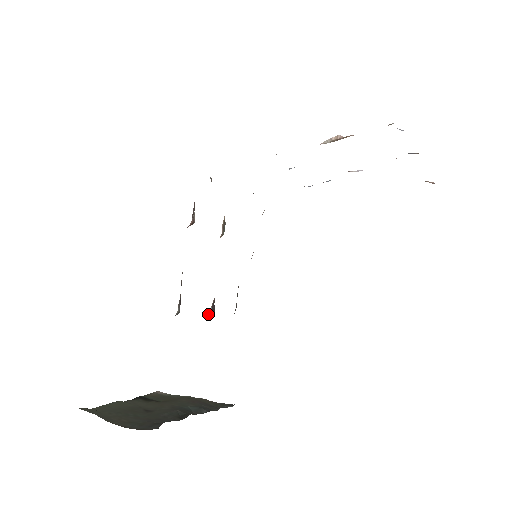
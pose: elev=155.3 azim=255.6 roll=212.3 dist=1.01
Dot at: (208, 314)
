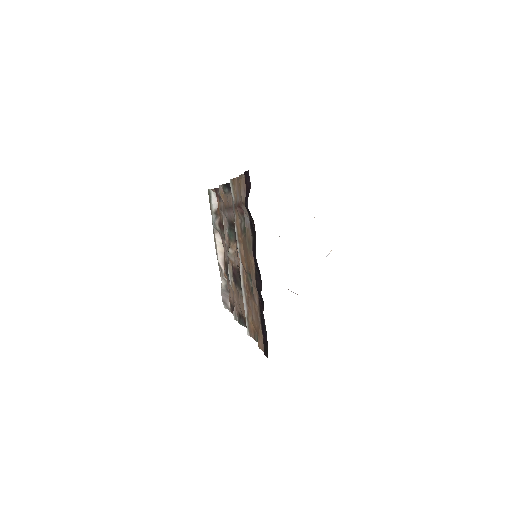
Dot at: (237, 245)
